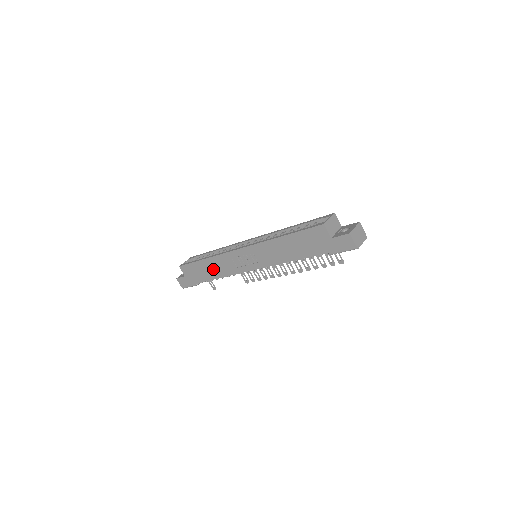
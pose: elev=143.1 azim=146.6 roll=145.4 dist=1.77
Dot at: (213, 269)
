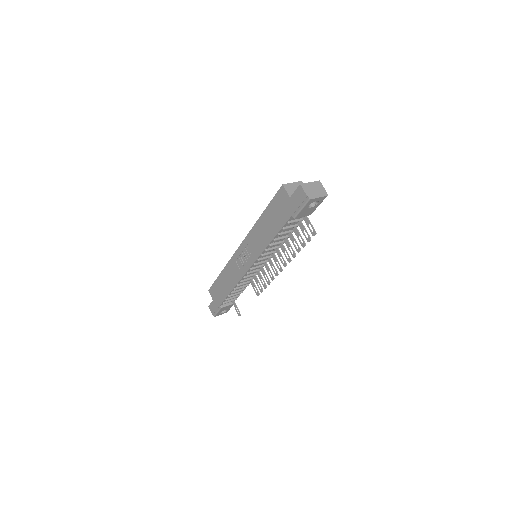
Dot at: (227, 281)
